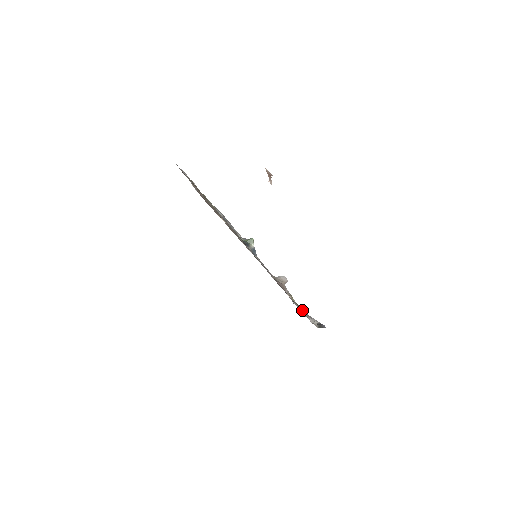
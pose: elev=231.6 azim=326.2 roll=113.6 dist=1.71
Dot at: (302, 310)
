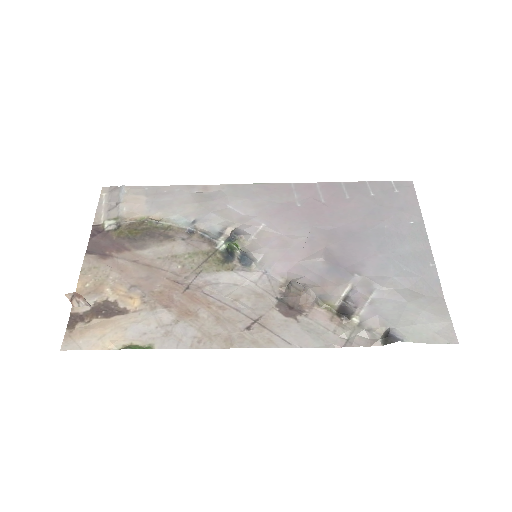
Dot at: (374, 289)
